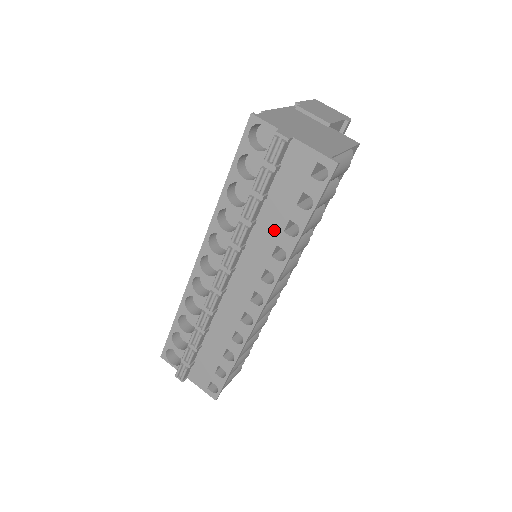
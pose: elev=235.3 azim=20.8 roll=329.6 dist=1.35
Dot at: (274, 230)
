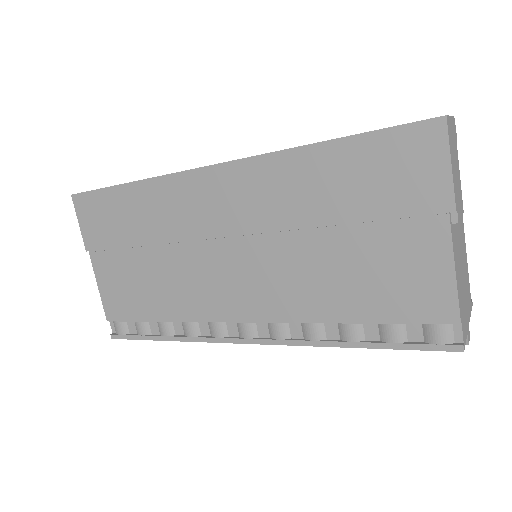
Dot at: occluded
